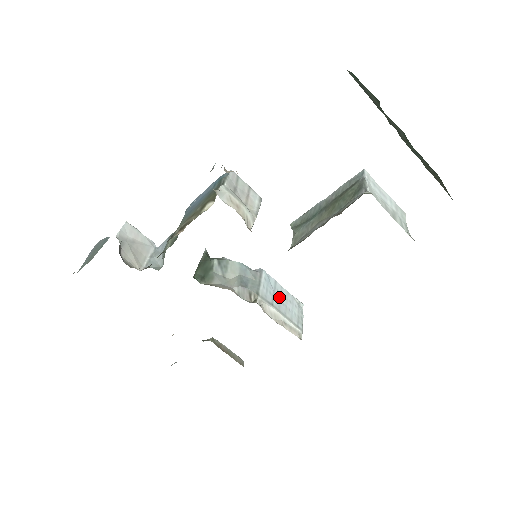
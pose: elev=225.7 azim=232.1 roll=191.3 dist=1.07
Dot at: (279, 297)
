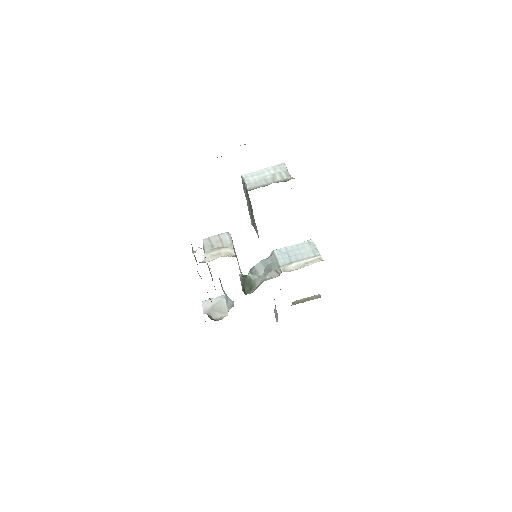
Dot at: (293, 254)
